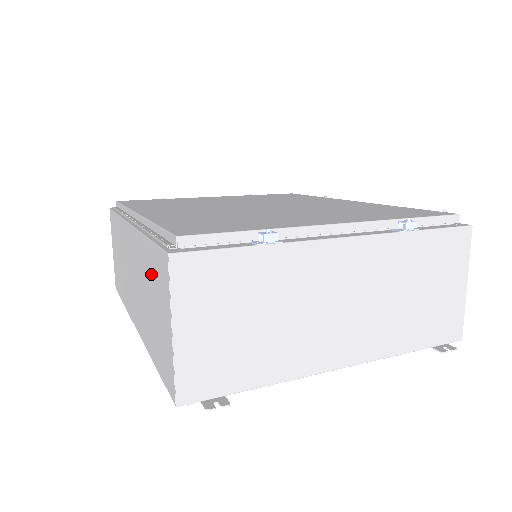
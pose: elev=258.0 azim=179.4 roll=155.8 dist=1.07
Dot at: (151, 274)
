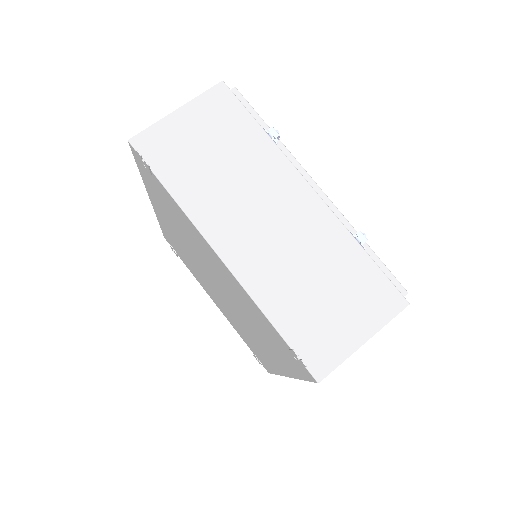
Dot at: occluded
